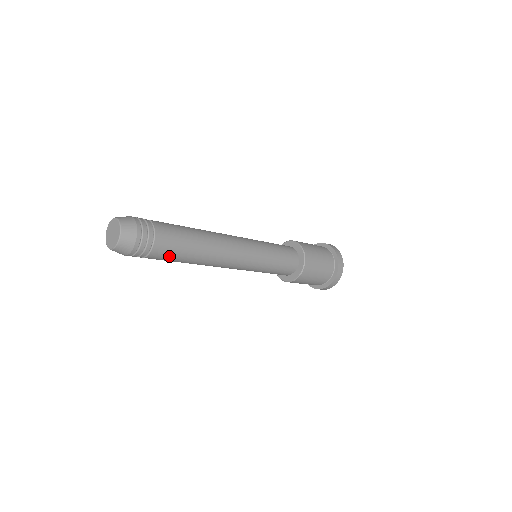
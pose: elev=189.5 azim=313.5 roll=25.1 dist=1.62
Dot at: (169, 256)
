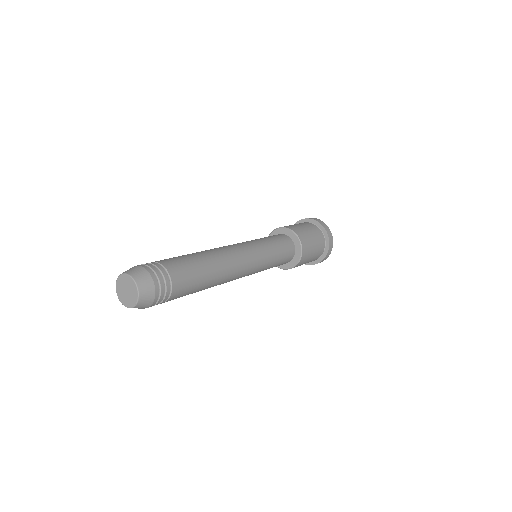
Dot at: (189, 287)
